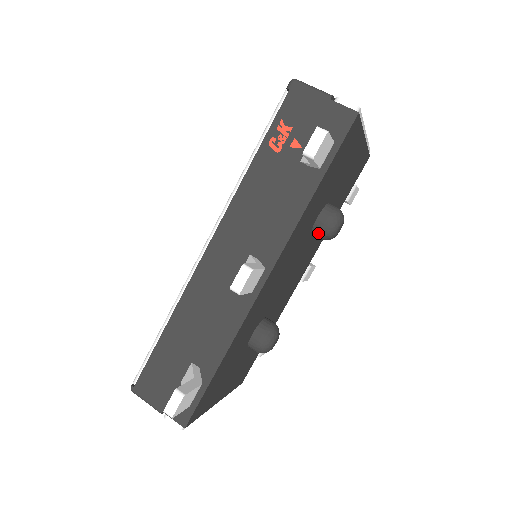
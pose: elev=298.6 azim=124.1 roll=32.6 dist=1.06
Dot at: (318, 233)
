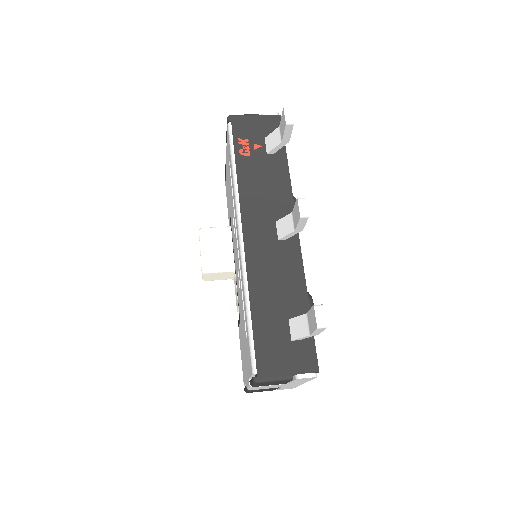
Dot at: occluded
